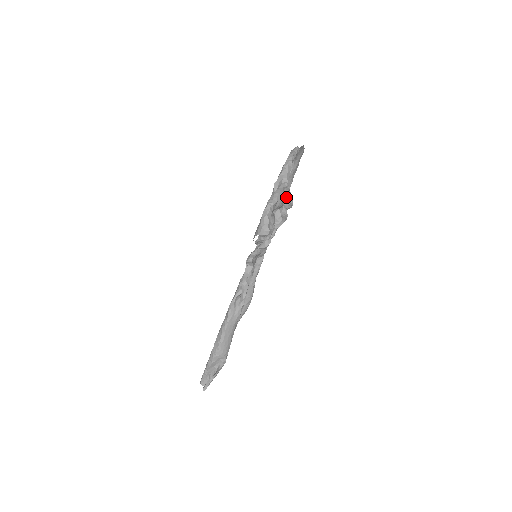
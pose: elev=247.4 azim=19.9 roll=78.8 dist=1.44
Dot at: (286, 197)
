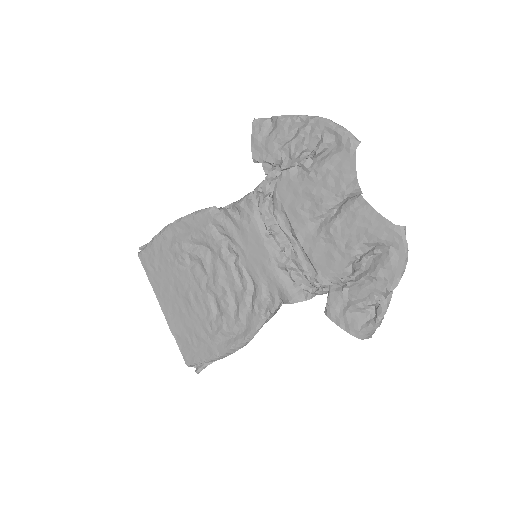
Dot at: occluded
